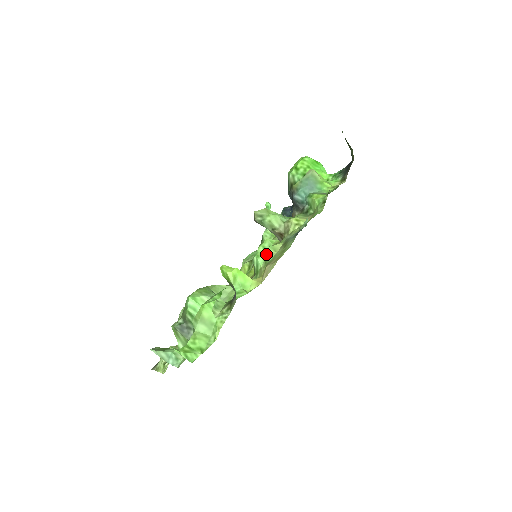
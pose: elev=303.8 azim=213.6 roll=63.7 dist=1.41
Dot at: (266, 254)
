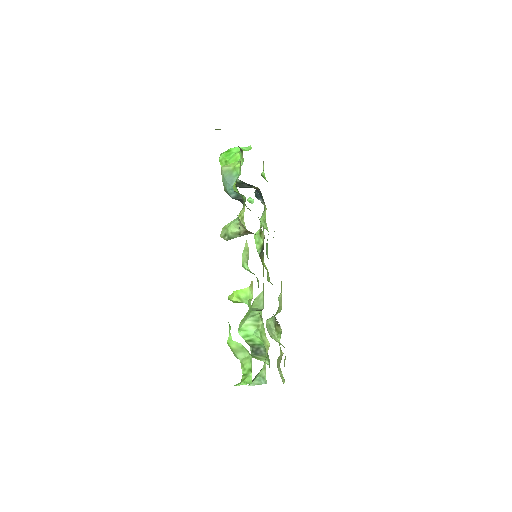
Dot at: (245, 259)
